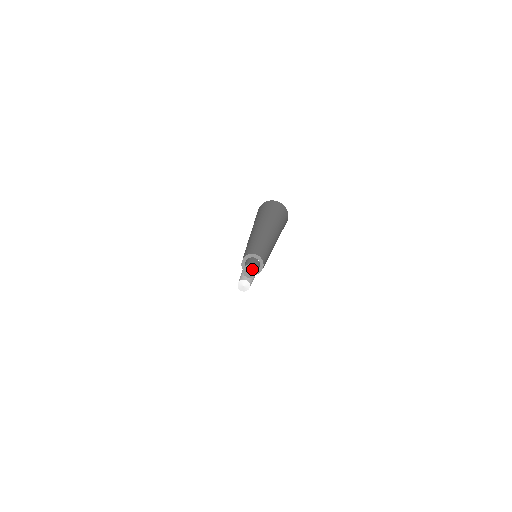
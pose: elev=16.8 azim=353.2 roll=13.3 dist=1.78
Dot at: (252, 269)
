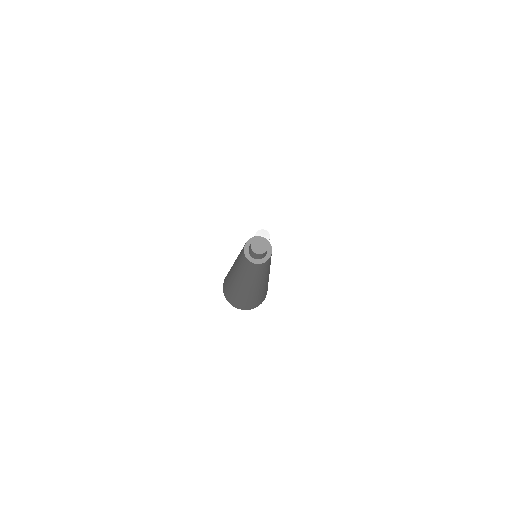
Dot at: (261, 242)
